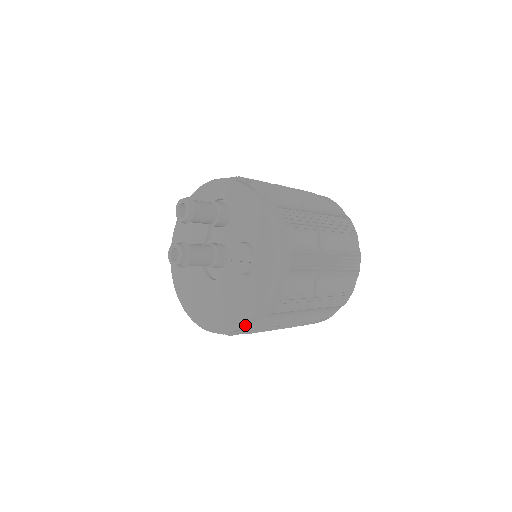
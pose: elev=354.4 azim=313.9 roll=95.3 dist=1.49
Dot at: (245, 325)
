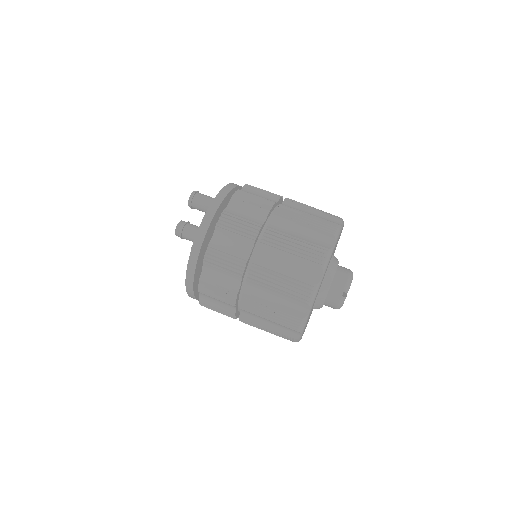
Dot at: (188, 293)
